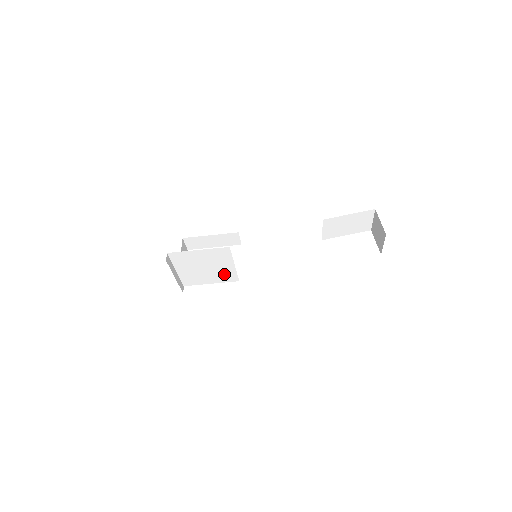
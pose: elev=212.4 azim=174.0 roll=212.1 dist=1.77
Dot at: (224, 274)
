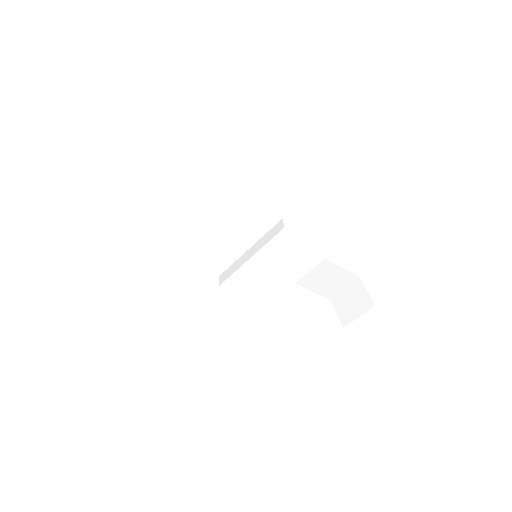
Dot at: (219, 254)
